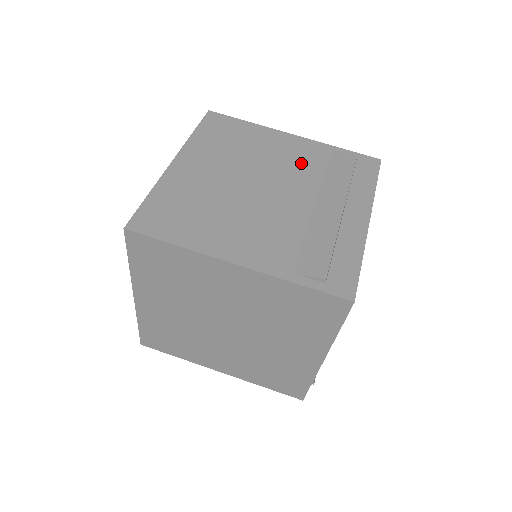
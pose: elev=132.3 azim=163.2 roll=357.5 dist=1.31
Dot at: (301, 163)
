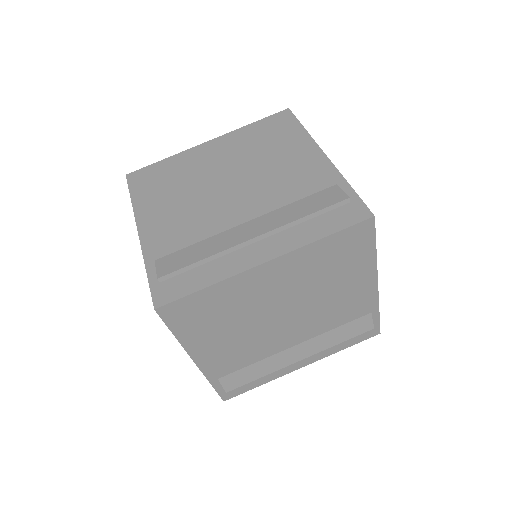
Dot at: (338, 313)
